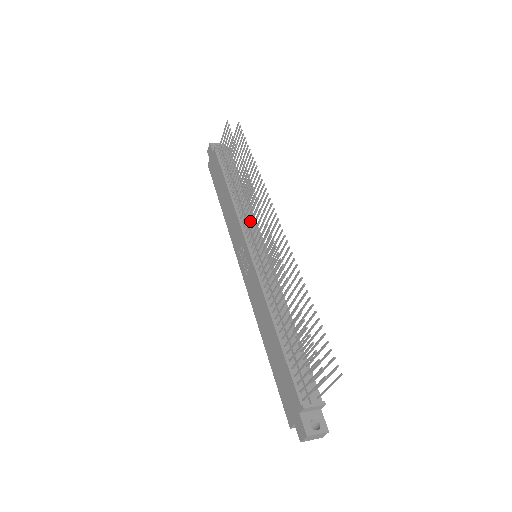
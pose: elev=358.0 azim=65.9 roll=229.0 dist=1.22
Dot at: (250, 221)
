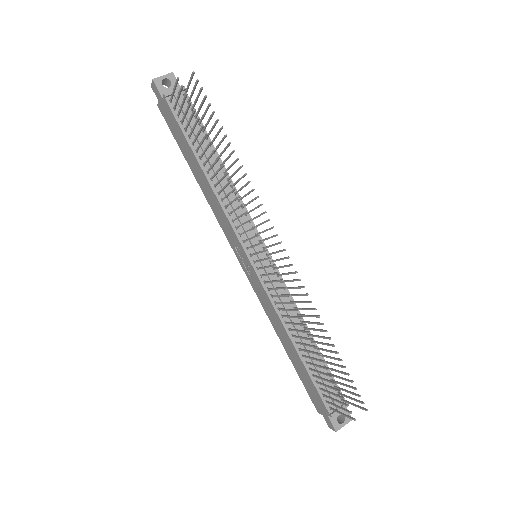
Dot at: (245, 232)
